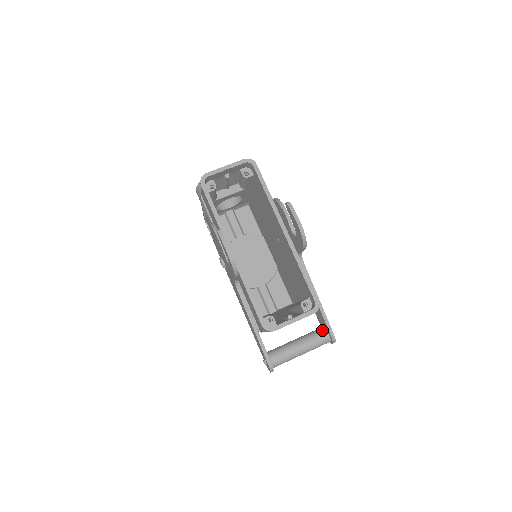
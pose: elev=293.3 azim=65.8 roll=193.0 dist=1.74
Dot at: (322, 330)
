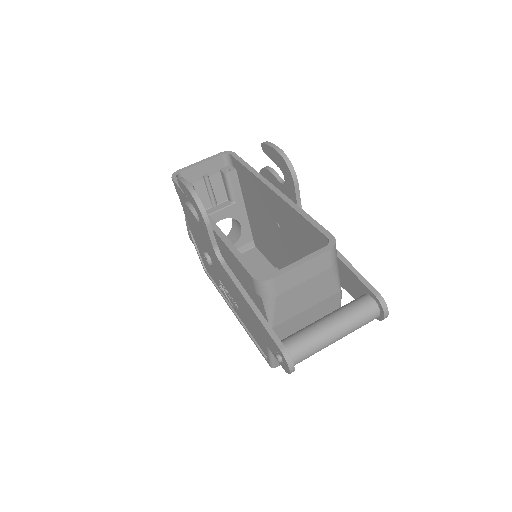
Dot at: (360, 296)
